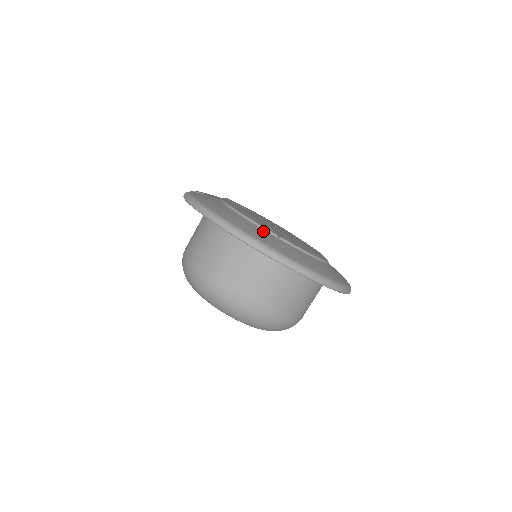
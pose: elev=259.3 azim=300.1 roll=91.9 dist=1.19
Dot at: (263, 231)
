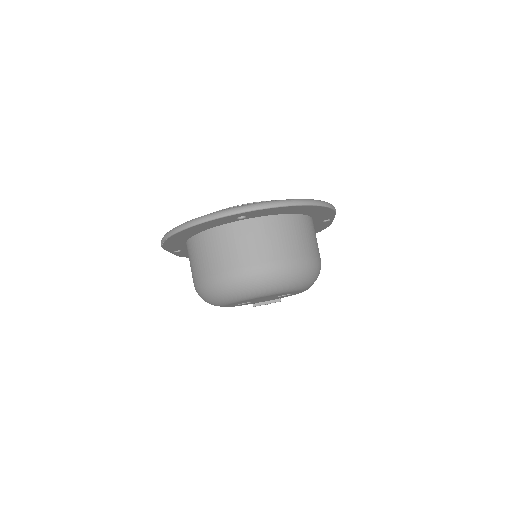
Dot at: occluded
